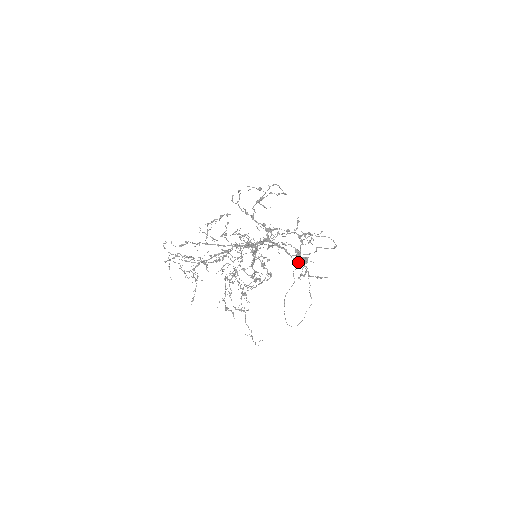
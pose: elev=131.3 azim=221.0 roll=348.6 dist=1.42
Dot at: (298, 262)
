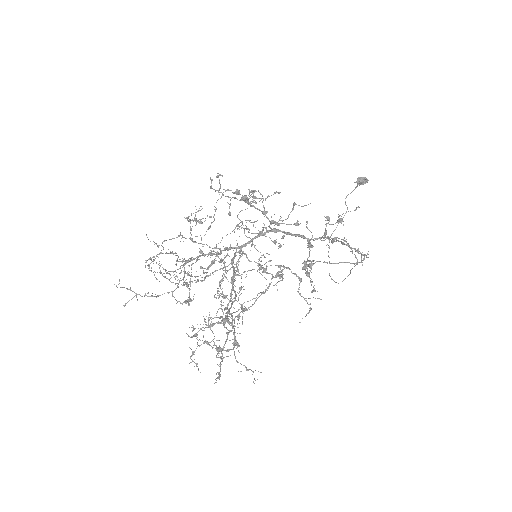
Dot at: (327, 238)
